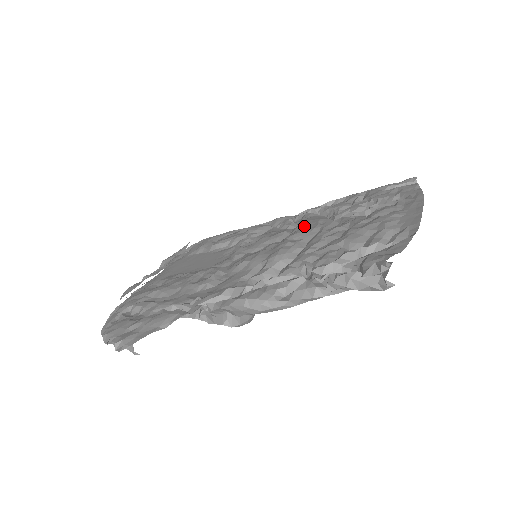
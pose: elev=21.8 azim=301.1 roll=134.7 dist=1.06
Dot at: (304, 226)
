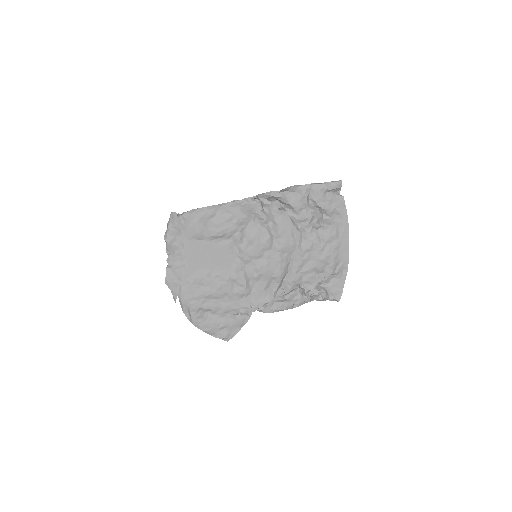
Dot at: (284, 238)
